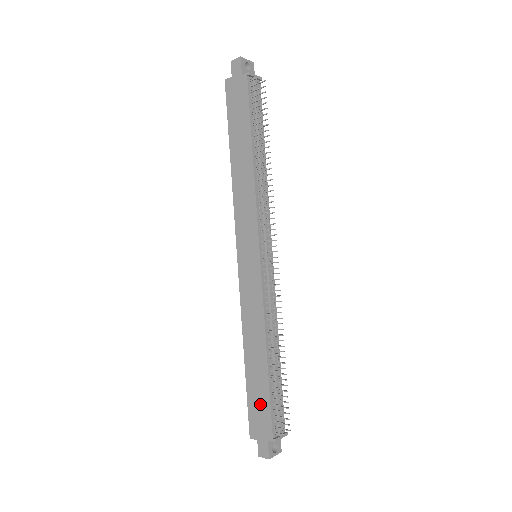
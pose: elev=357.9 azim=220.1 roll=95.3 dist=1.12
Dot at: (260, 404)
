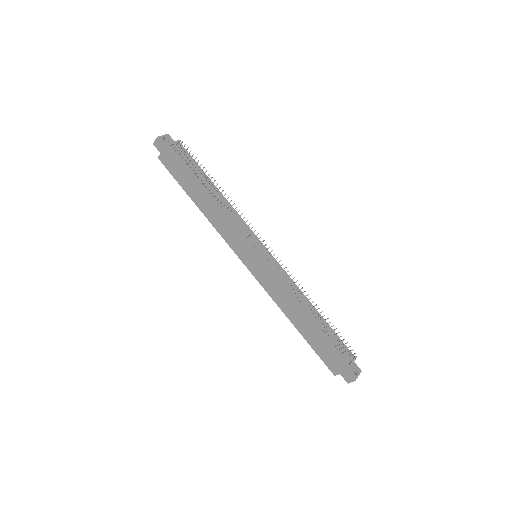
Dot at: (325, 349)
